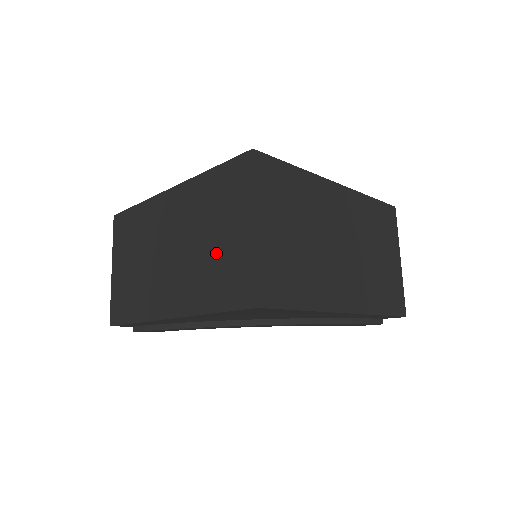
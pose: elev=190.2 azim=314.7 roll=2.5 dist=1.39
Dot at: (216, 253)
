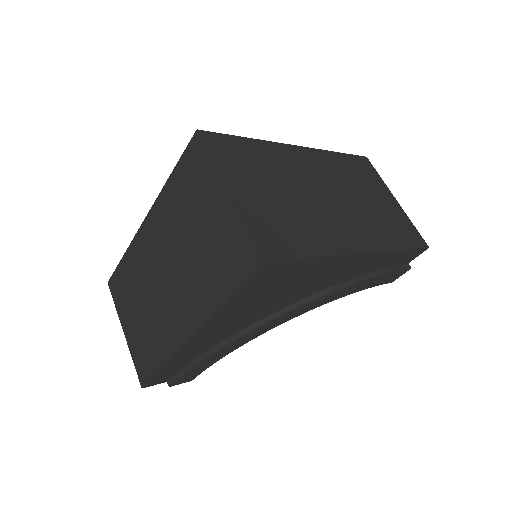
Dot at: (205, 243)
